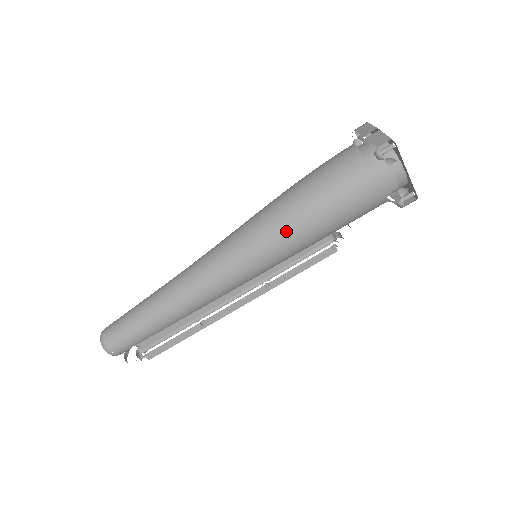
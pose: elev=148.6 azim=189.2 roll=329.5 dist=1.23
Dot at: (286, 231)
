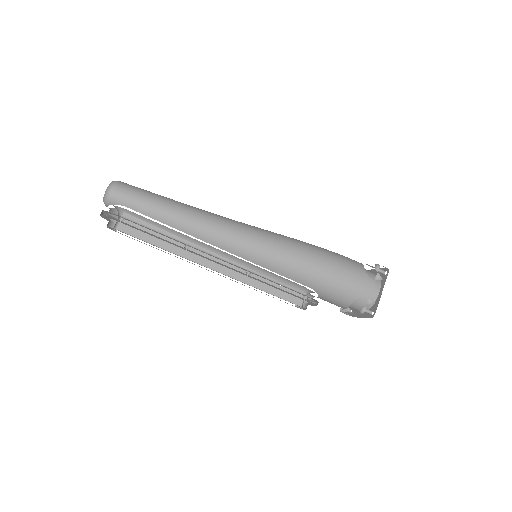
Dot at: (299, 250)
